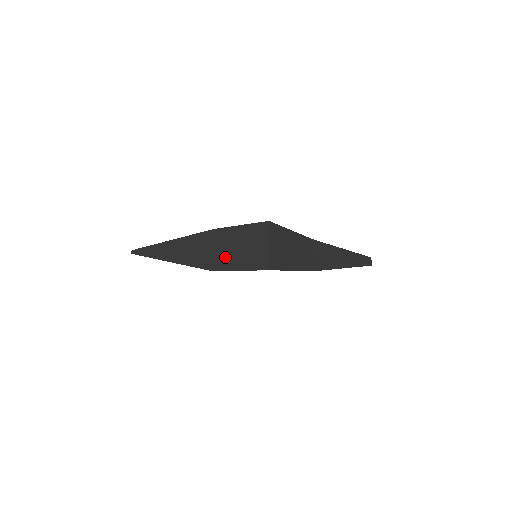
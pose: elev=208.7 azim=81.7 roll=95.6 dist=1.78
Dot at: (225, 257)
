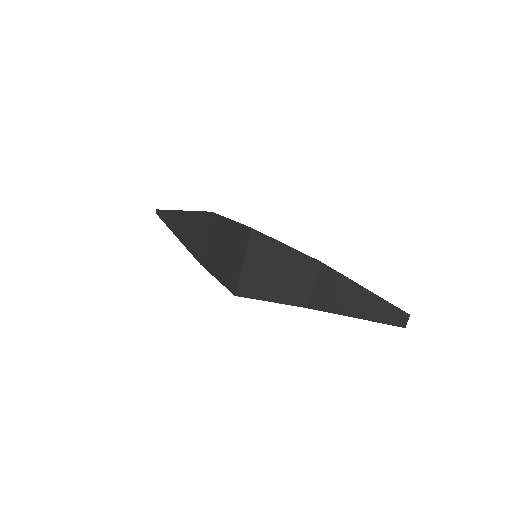
Dot at: (211, 254)
